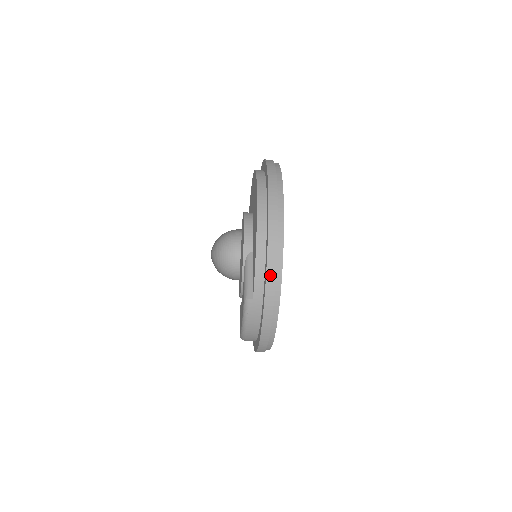
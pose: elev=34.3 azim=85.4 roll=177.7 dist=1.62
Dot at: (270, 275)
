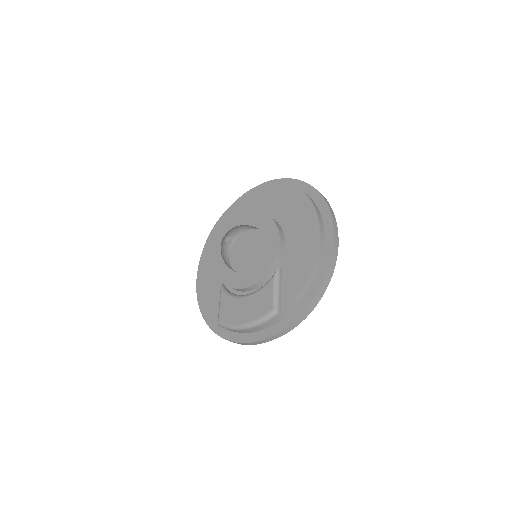
Dot at: (311, 306)
